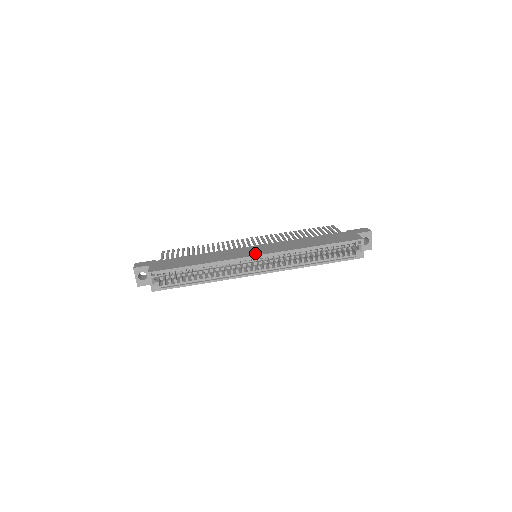
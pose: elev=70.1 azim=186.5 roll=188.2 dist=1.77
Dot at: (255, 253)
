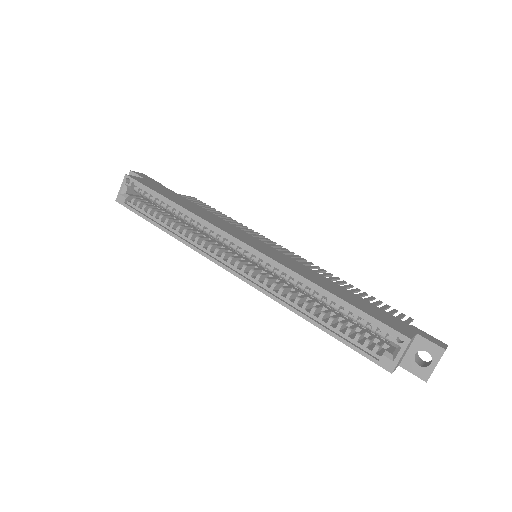
Dot at: (246, 241)
